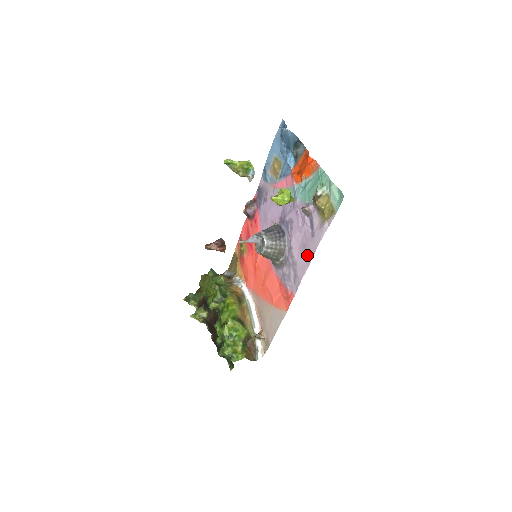
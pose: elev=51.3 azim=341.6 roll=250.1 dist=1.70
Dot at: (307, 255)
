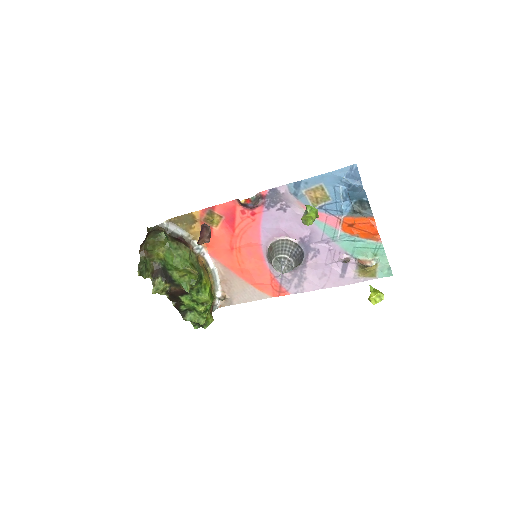
Dot at: (325, 283)
